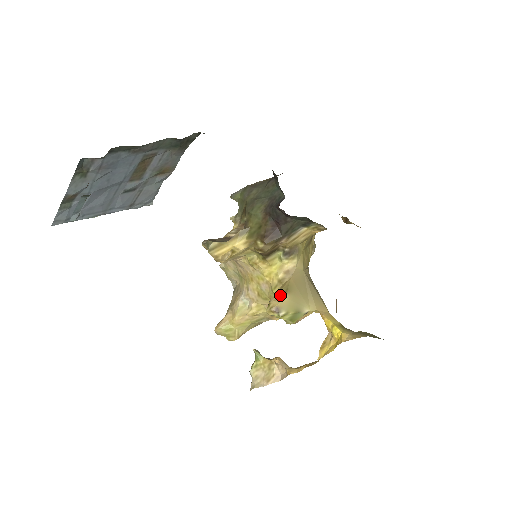
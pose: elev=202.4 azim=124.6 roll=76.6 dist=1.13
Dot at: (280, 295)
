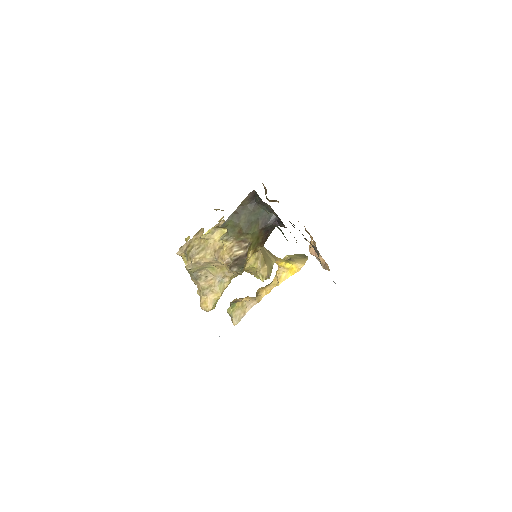
Dot at: (263, 267)
